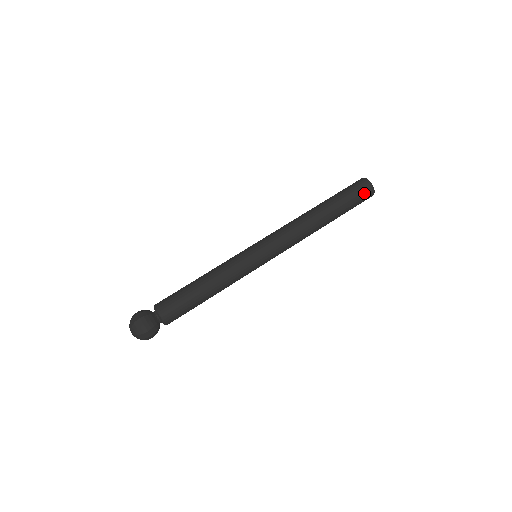
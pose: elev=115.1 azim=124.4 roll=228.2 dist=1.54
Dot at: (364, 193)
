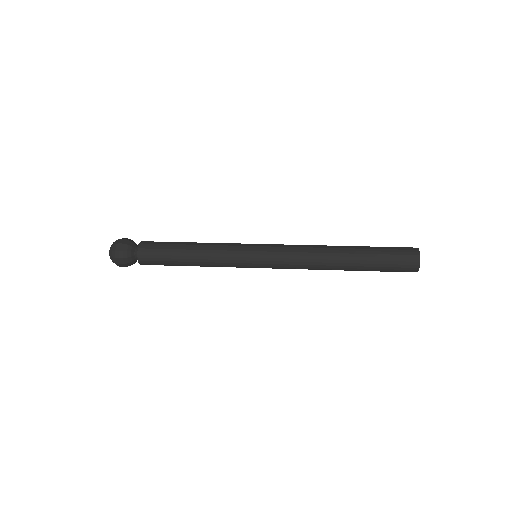
Dot at: (403, 248)
